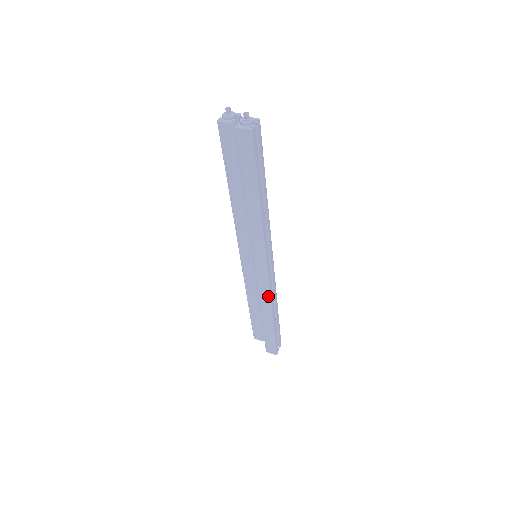
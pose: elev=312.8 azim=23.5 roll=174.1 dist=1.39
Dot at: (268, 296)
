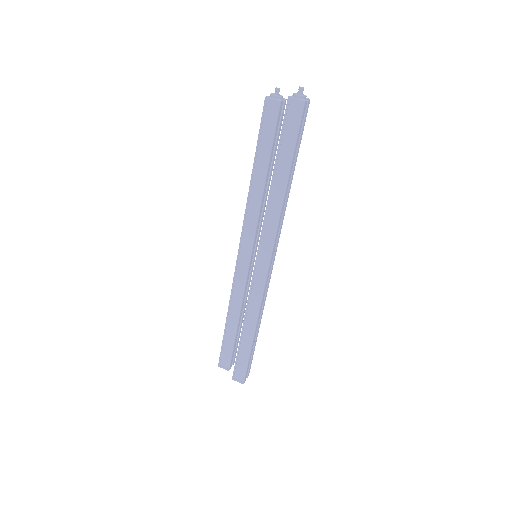
Dot at: (259, 301)
